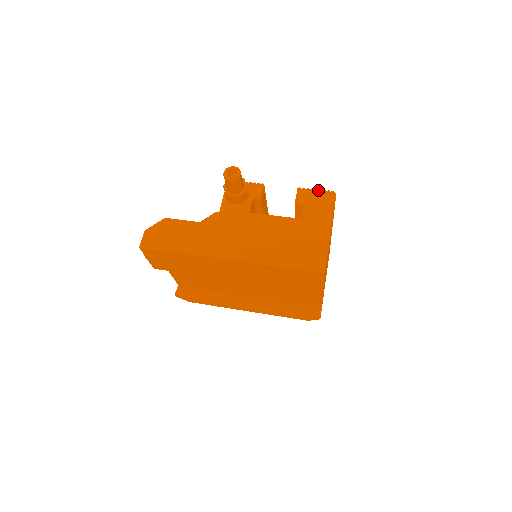
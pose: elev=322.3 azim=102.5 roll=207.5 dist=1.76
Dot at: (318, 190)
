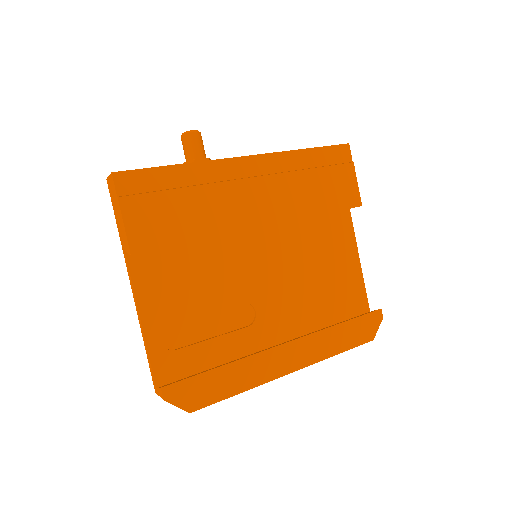
Dot at: occluded
